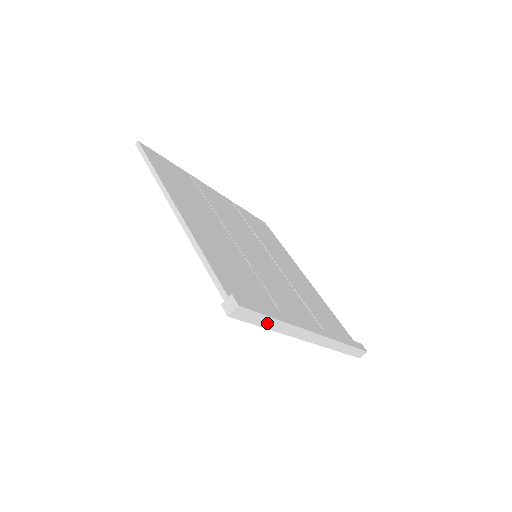
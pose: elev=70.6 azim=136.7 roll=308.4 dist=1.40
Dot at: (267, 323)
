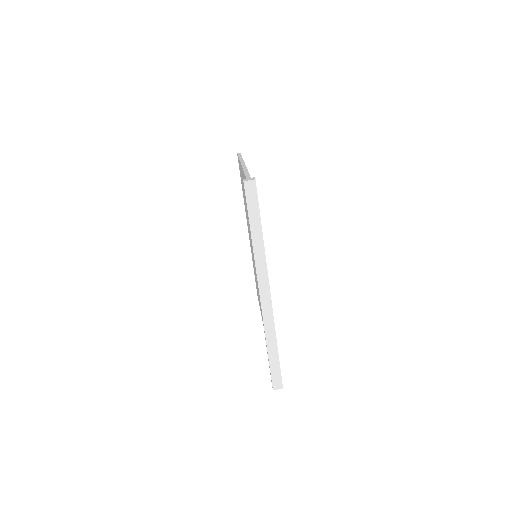
Dot at: (255, 225)
